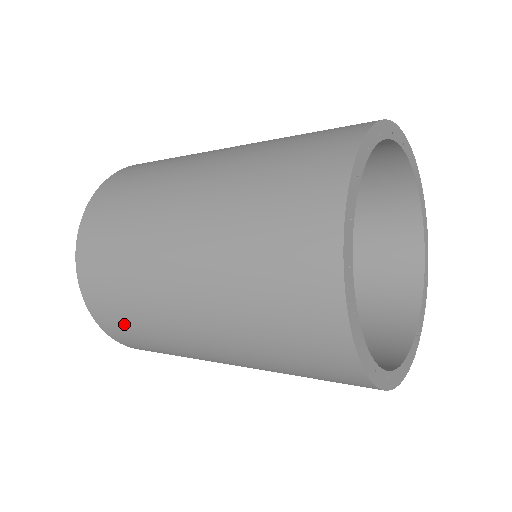
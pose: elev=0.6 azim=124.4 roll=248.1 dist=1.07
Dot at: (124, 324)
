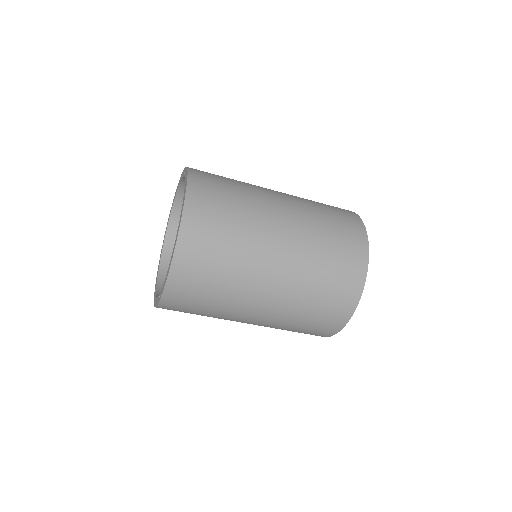
Dot at: (210, 250)
